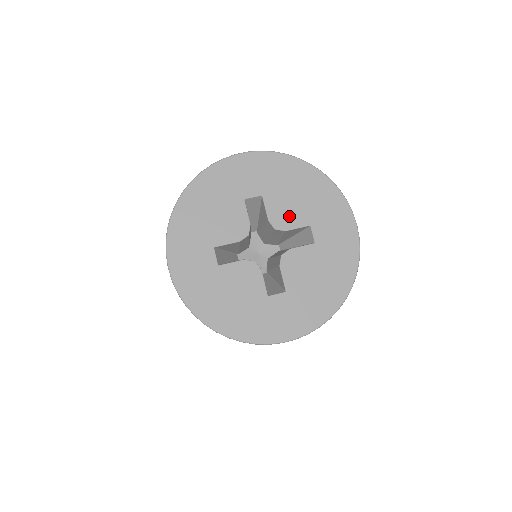
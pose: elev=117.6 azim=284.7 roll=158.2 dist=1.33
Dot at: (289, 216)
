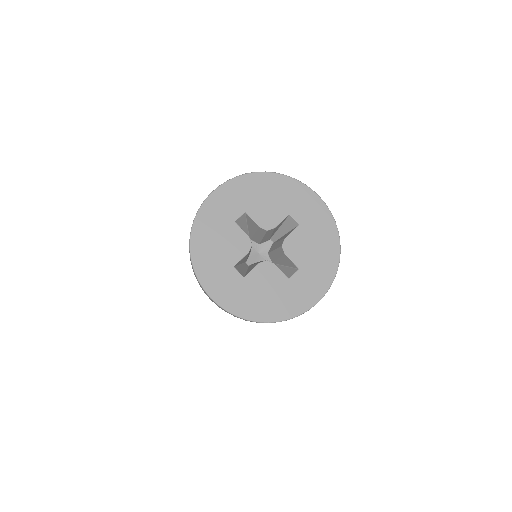
Dot at: (272, 216)
